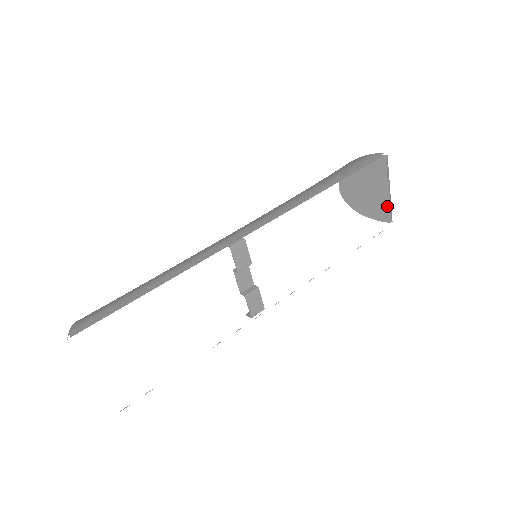
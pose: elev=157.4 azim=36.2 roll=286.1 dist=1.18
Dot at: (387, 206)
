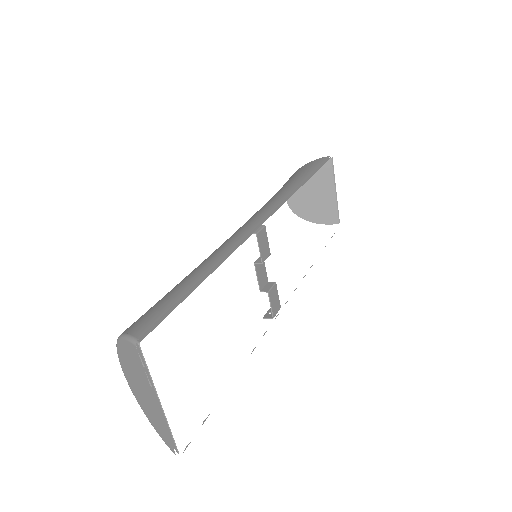
Dot at: (334, 208)
